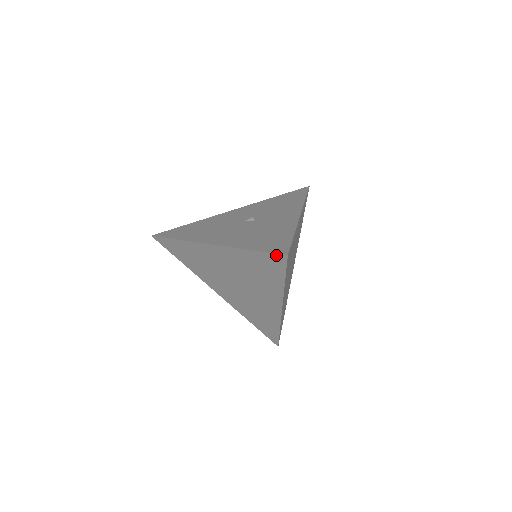
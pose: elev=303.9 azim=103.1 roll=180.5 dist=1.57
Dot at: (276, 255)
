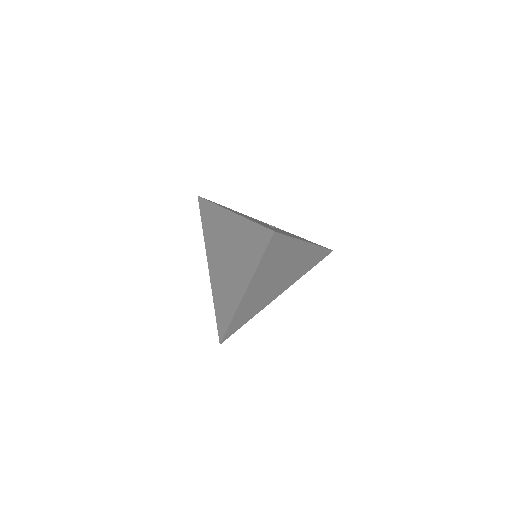
Dot at: (267, 230)
